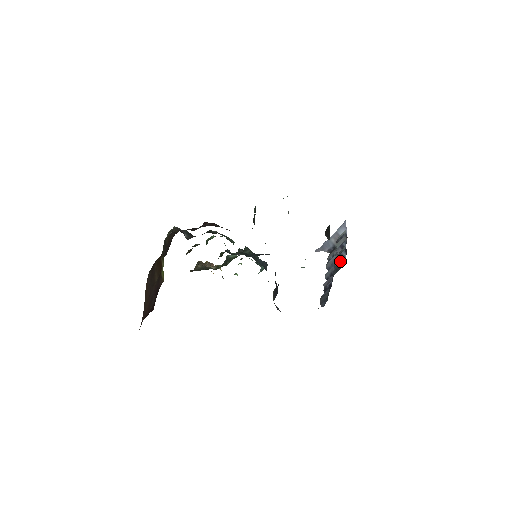
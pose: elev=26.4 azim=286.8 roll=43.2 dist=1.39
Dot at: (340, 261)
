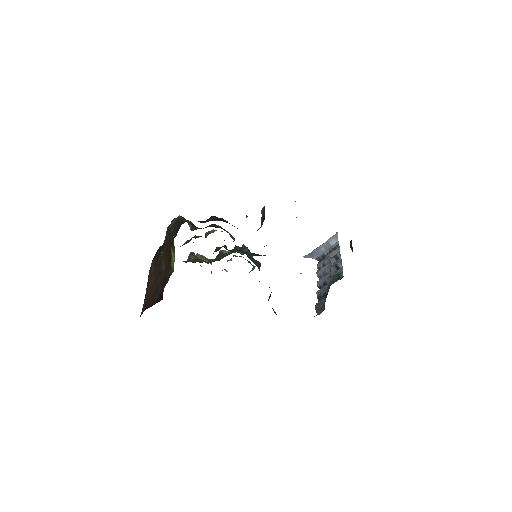
Dot at: (337, 272)
